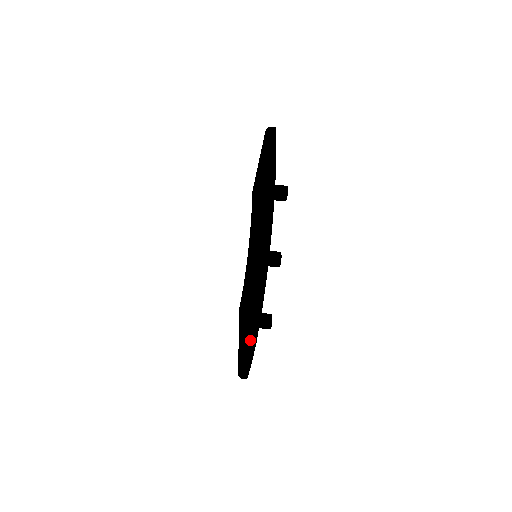
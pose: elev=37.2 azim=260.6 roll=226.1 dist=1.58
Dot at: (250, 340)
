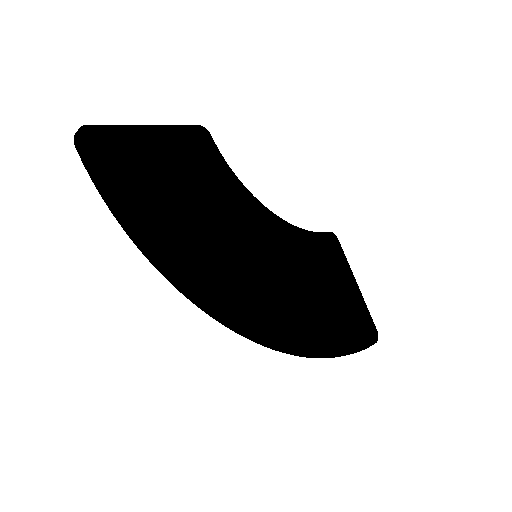
Dot at: occluded
